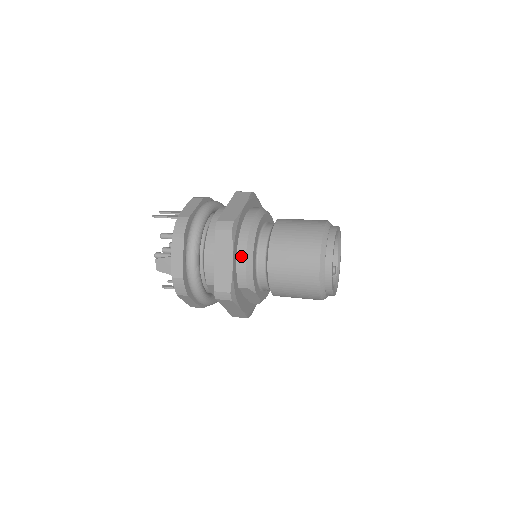
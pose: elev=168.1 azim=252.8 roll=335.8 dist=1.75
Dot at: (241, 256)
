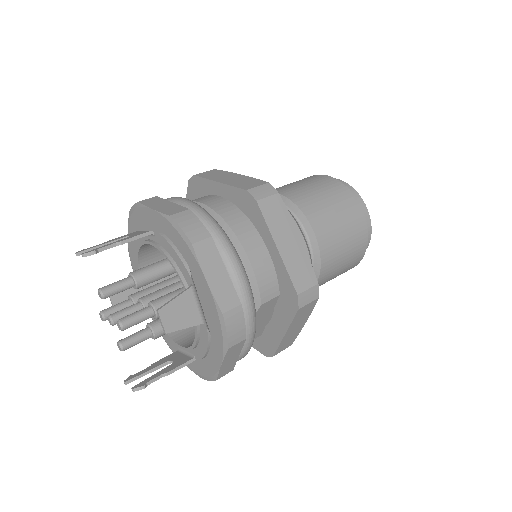
Dot at: occluded
